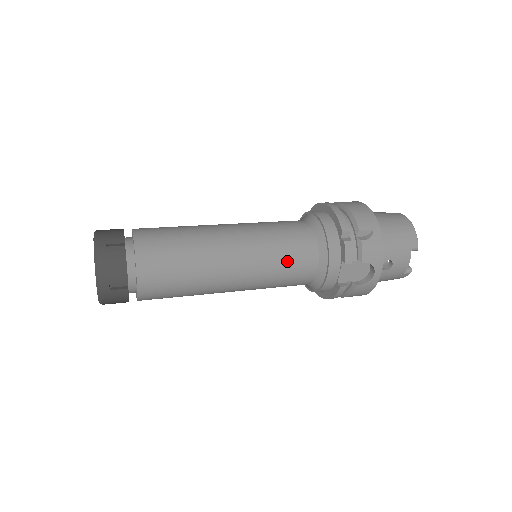
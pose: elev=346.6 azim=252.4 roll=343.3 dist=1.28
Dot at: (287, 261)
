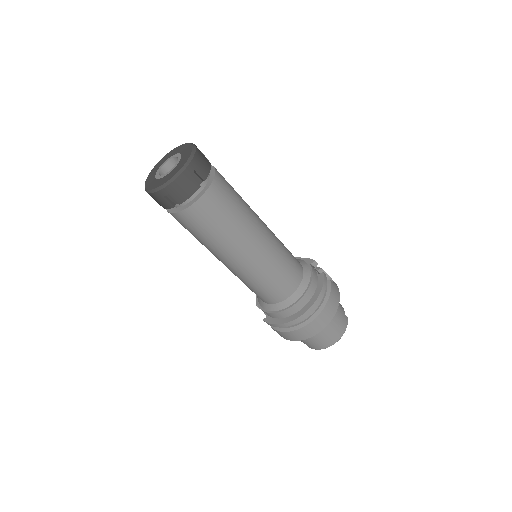
Dot at: occluded
